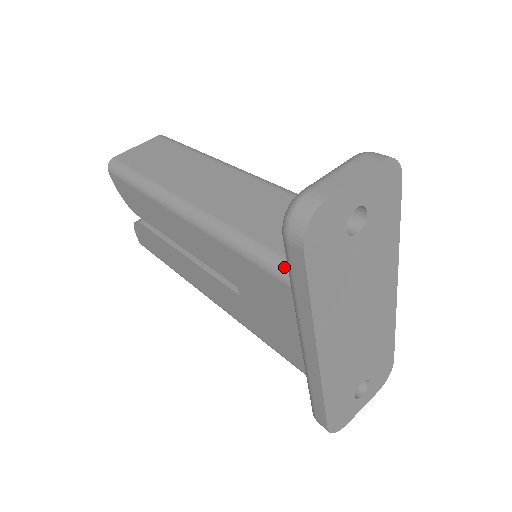
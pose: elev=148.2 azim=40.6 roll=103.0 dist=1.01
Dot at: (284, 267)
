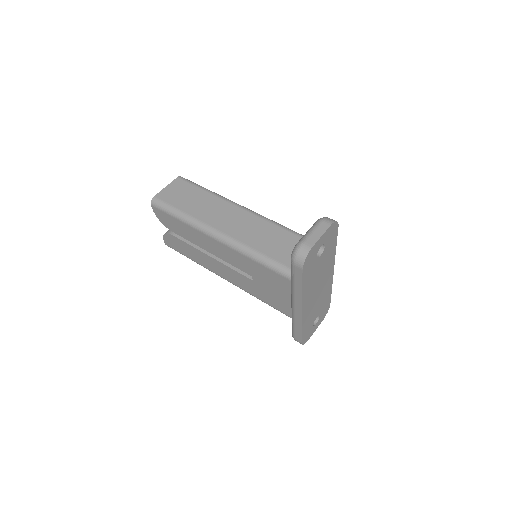
Dot at: (286, 271)
